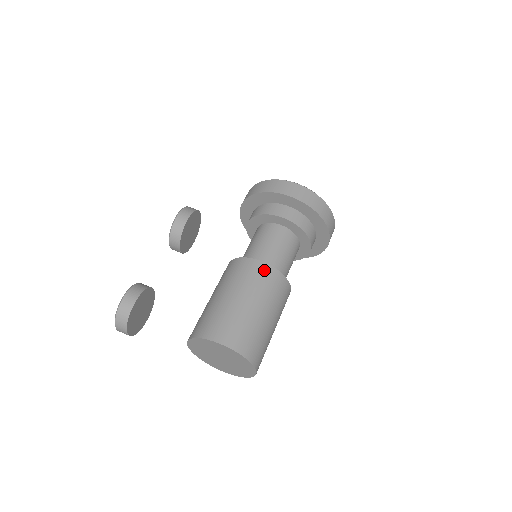
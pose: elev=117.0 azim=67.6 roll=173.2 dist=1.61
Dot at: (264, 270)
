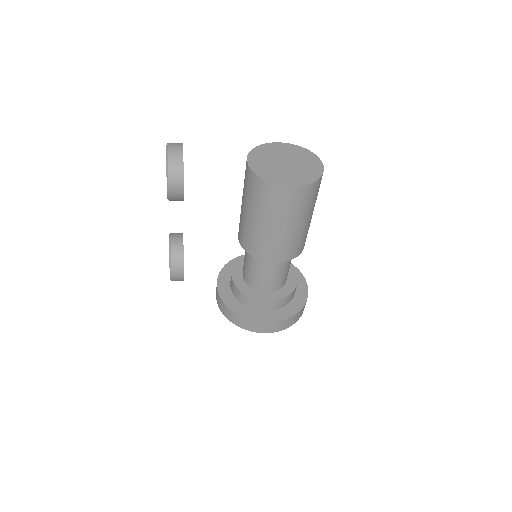
Dot at: occluded
